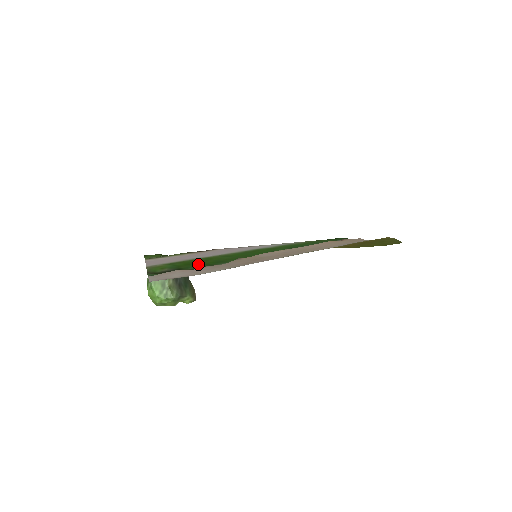
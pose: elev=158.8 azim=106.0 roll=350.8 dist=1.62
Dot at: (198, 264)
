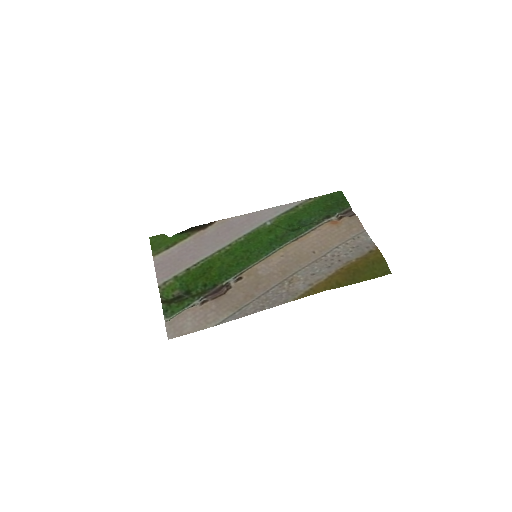
Dot at: (204, 280)
